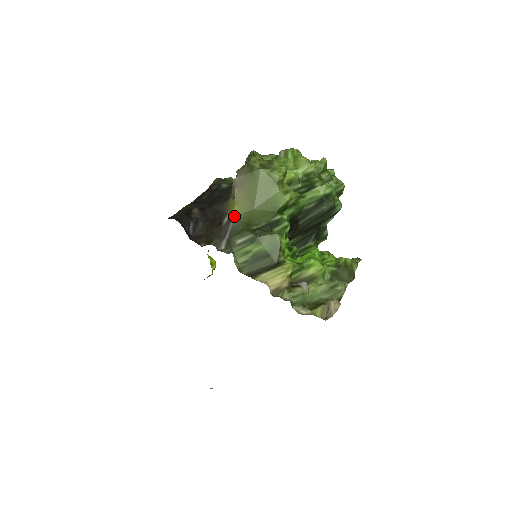
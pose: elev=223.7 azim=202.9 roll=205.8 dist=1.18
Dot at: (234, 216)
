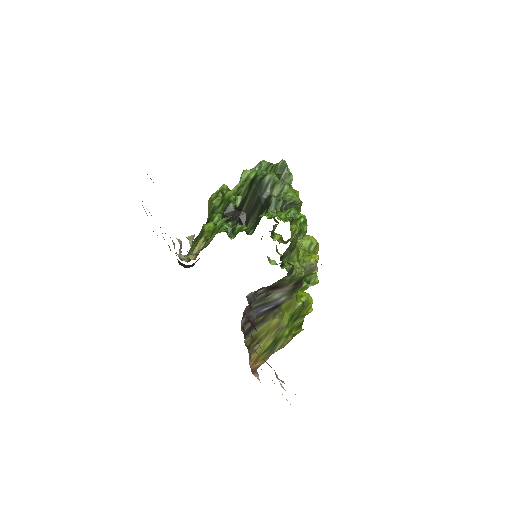
Dot at: occluded
